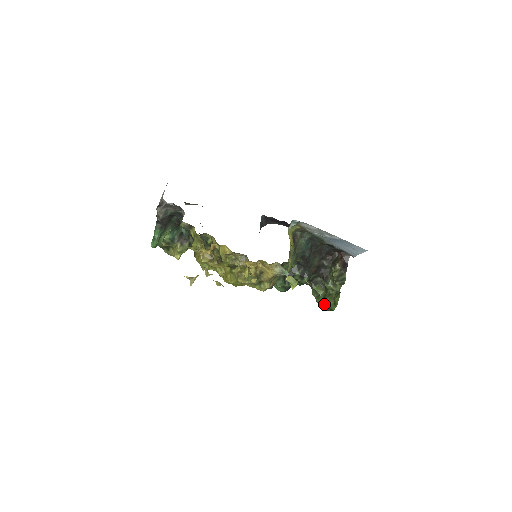
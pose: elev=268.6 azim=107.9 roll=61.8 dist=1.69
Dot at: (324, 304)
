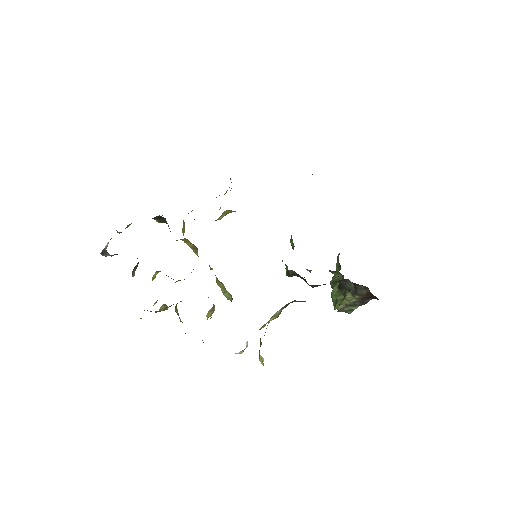
Dot at: (332, 285)
